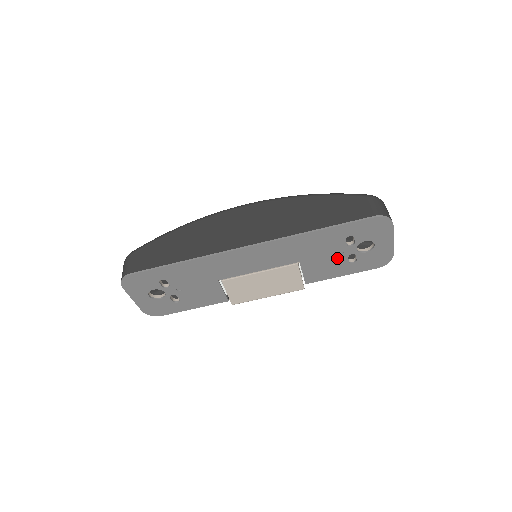
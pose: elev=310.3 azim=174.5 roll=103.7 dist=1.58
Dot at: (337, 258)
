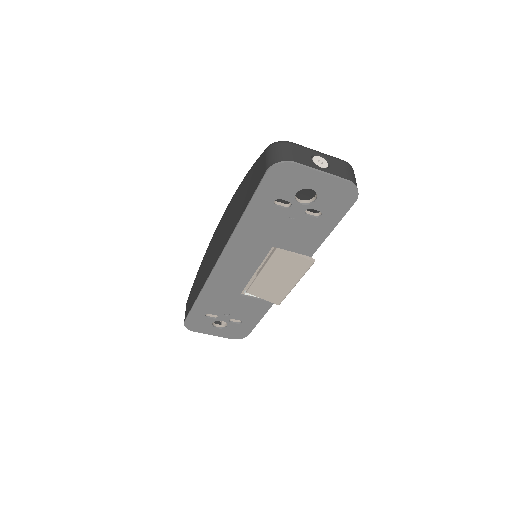
Dot at: (298, 222)
